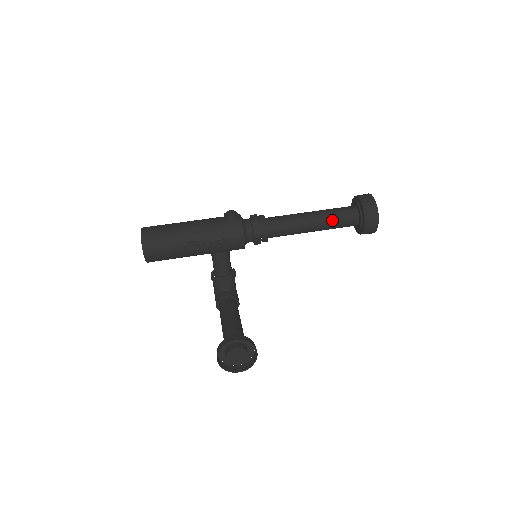
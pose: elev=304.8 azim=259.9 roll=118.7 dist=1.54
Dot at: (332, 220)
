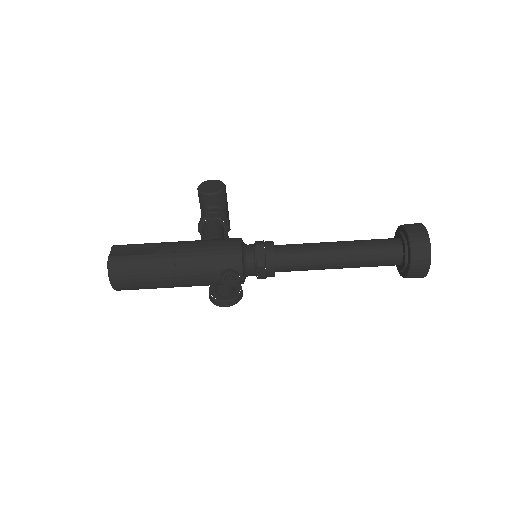
Dot at: occluded
